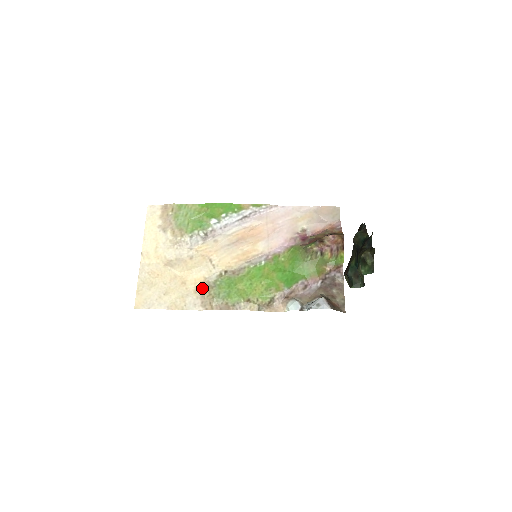
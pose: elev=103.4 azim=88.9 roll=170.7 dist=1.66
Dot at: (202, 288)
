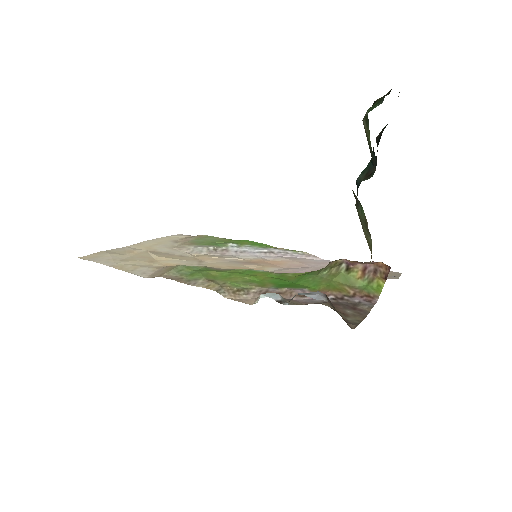
Dot at: (167, 266)
